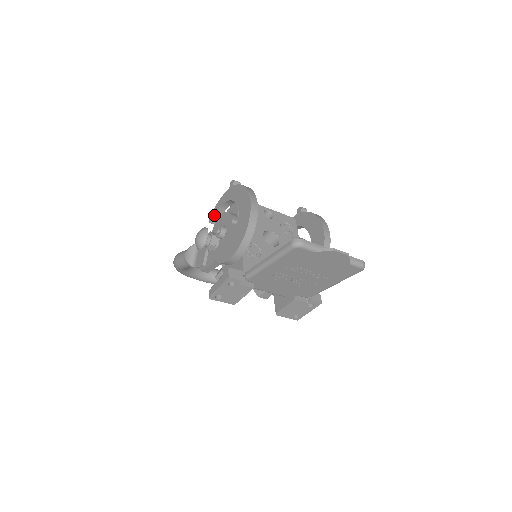
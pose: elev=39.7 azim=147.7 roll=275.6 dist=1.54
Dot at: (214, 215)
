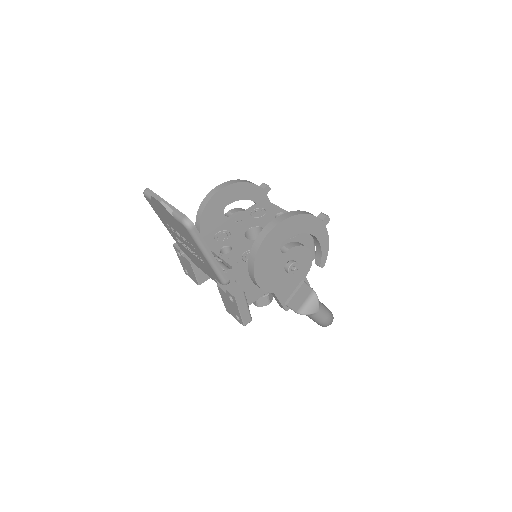
Dot at: occluded
